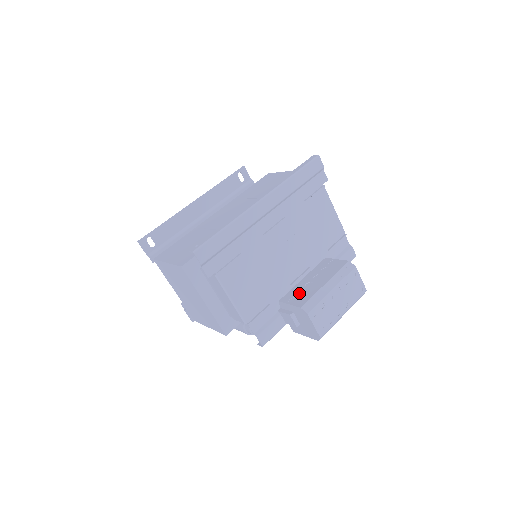
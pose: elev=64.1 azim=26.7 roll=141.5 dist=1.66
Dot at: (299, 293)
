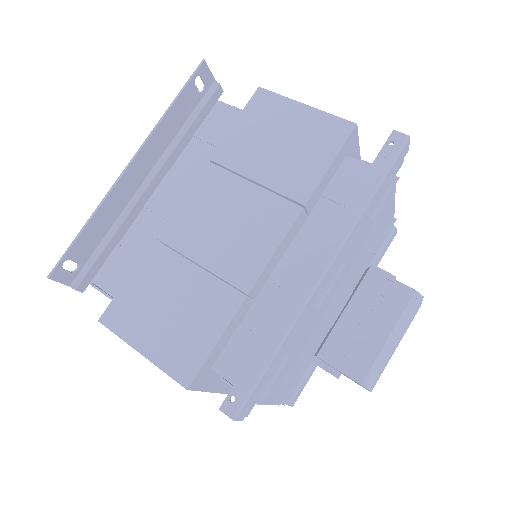
Dot at: (348, 347)
